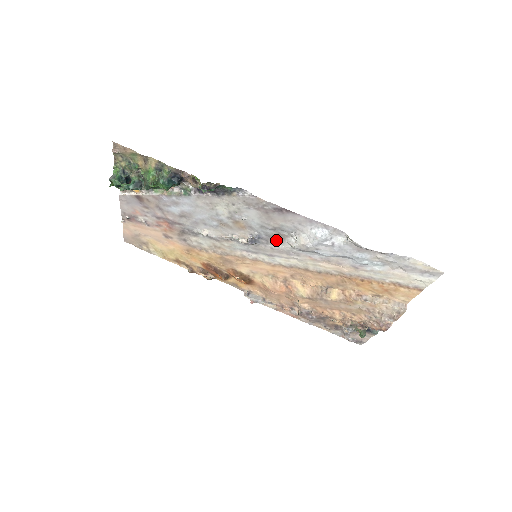
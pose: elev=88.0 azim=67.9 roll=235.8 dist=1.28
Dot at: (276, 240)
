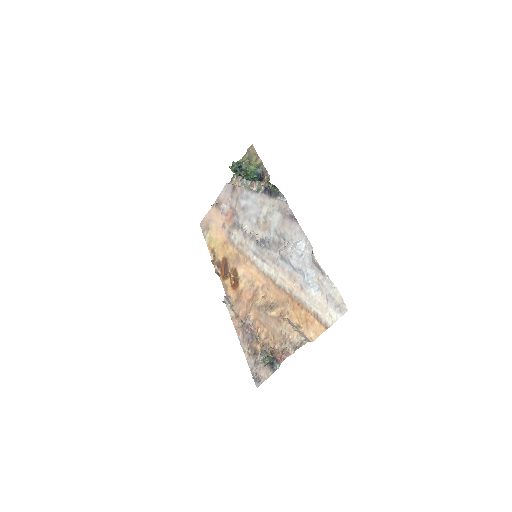
Dot at: (275, 248)
